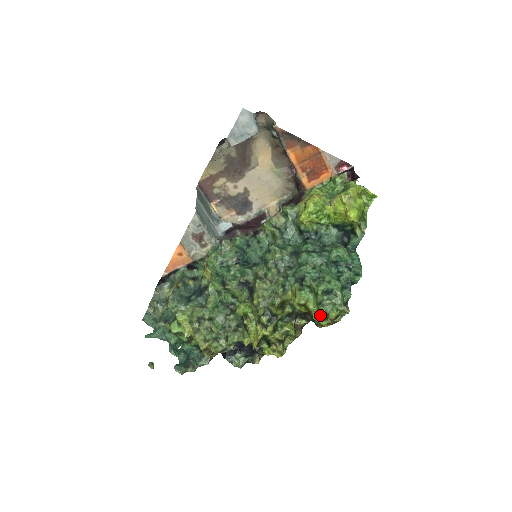
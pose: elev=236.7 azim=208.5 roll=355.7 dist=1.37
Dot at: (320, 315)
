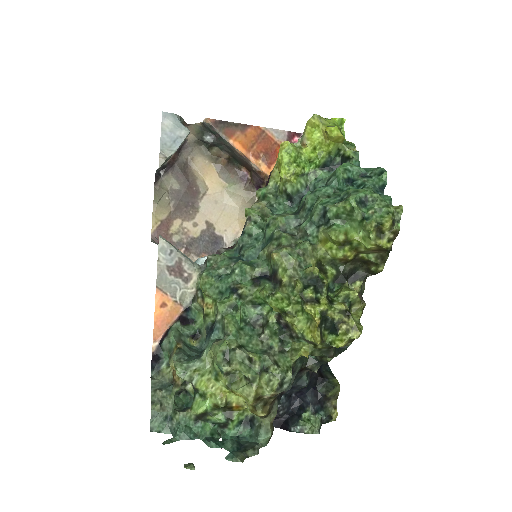
Dot at: (372, 229)
